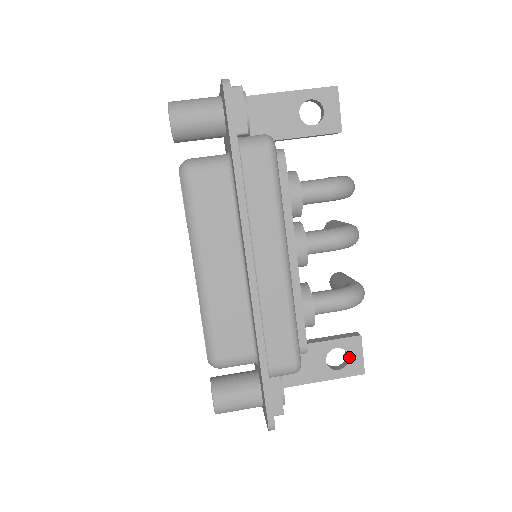
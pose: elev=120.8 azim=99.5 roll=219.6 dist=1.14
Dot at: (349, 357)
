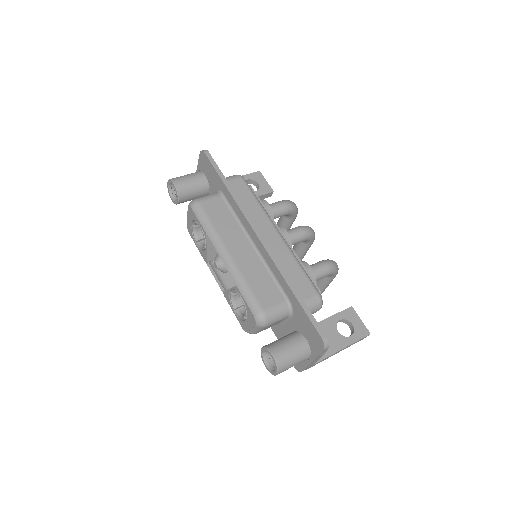
Dot at: (352, 324)
